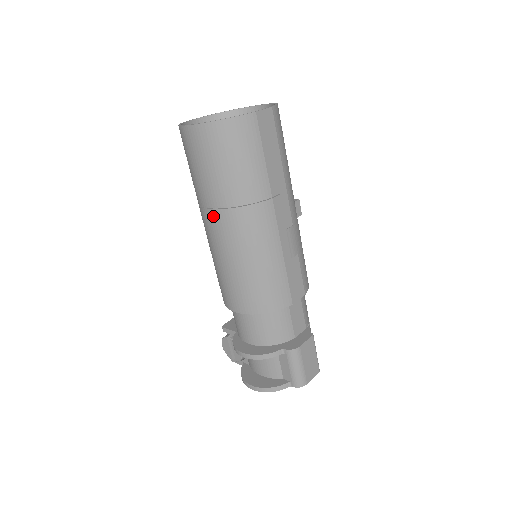
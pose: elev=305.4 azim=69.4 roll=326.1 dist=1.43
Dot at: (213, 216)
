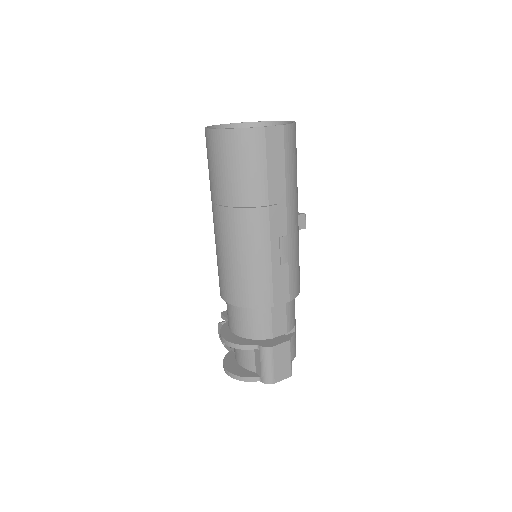
Dot at: (217, 211)
